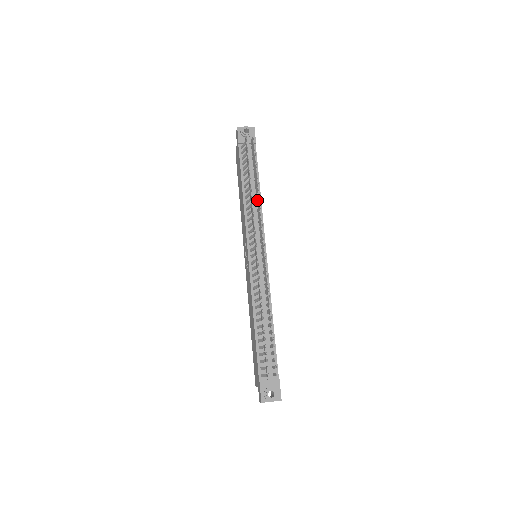
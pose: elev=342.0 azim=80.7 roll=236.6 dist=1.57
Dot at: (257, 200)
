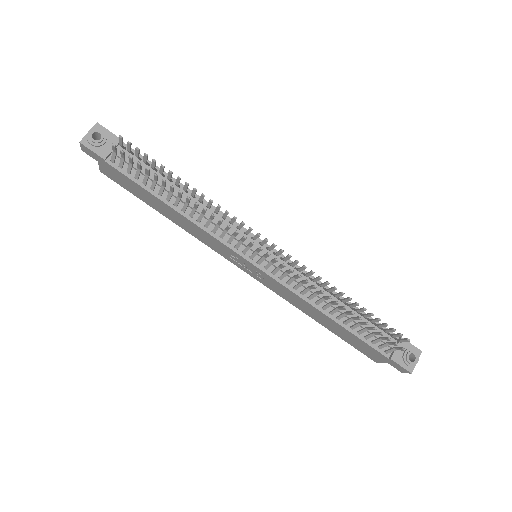
Dot at: (201, 202)
